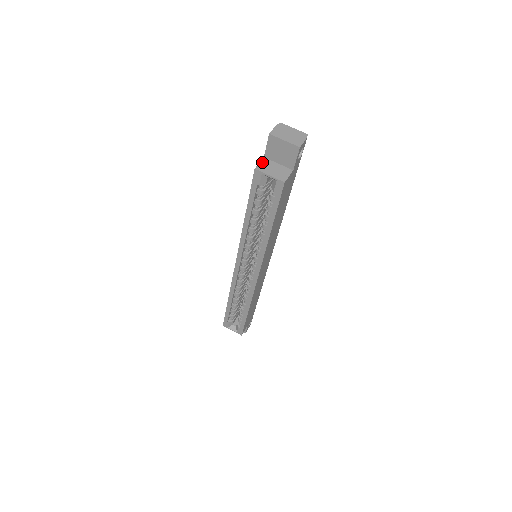
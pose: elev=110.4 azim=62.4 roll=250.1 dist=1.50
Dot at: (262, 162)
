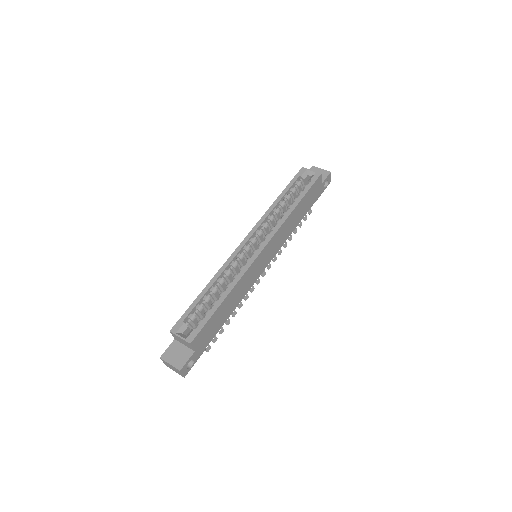
Dot at: occluded
